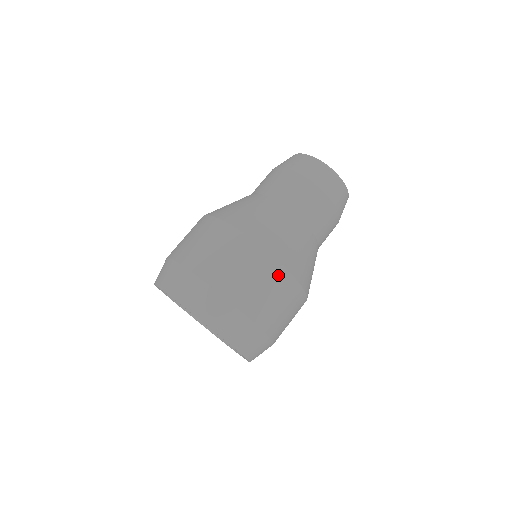
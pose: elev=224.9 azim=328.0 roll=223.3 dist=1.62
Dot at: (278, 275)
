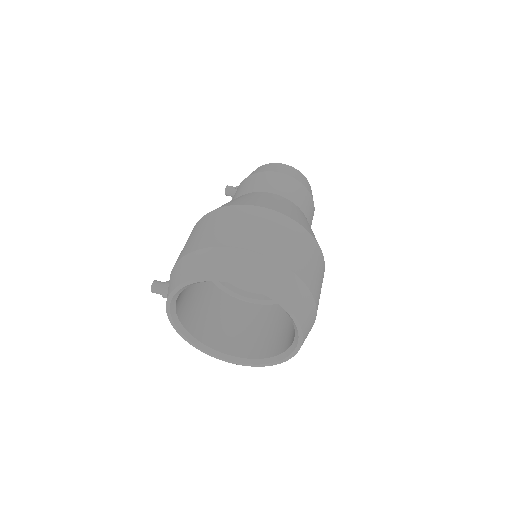
Dot at: (323, 270)
